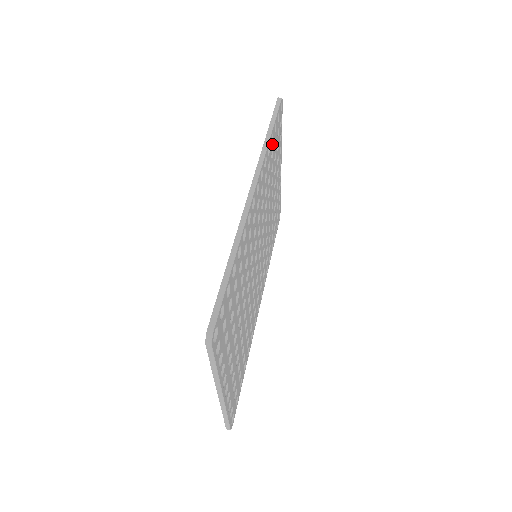
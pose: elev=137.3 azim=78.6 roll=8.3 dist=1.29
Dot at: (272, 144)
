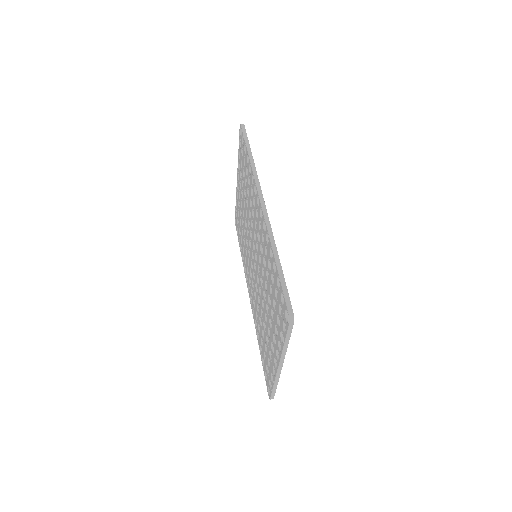
Dot at: occluded
